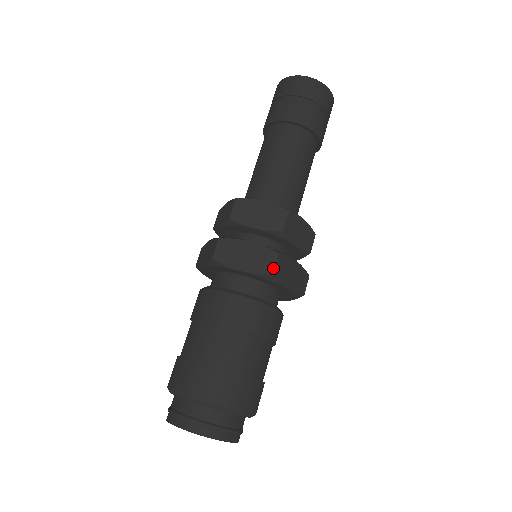
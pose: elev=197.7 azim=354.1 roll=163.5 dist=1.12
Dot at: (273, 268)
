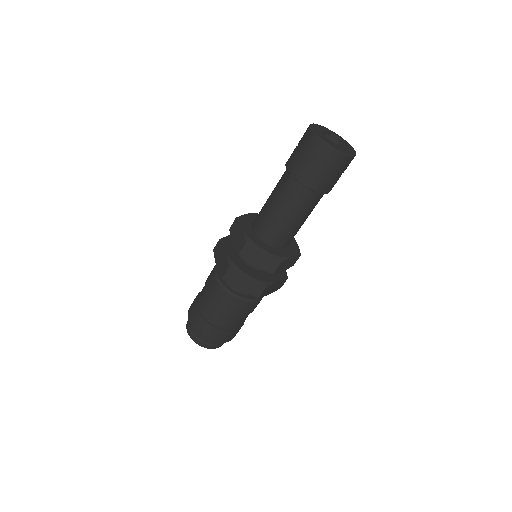
Dot at: (224, 274)
